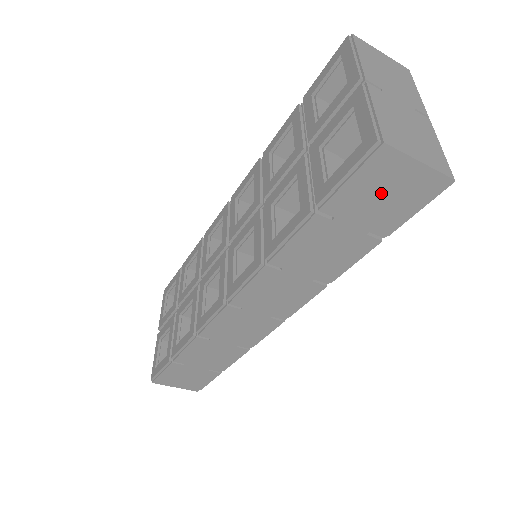
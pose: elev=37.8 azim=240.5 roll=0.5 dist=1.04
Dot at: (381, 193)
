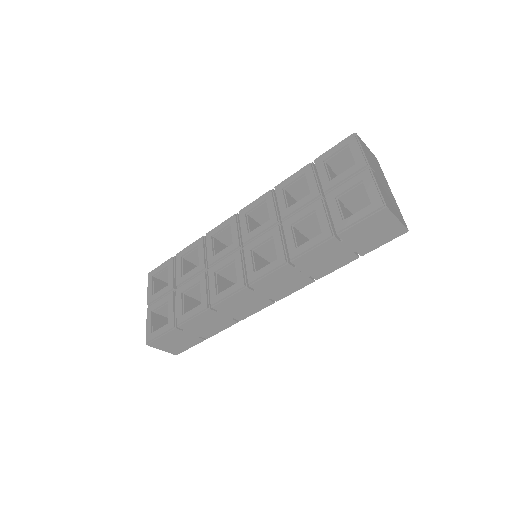
Dot at: (373, 231)
